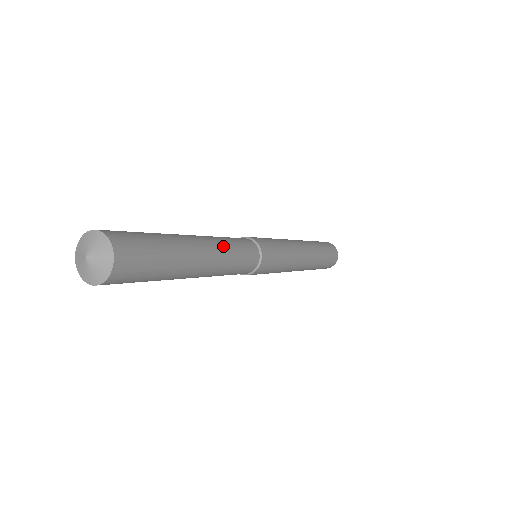
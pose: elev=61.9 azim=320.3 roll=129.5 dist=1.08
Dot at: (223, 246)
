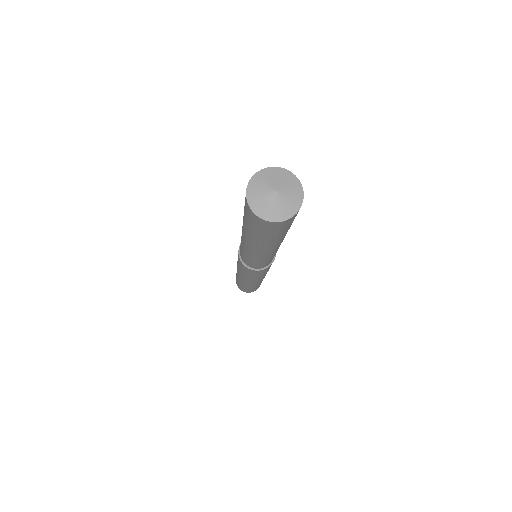
Dot at: occluded
